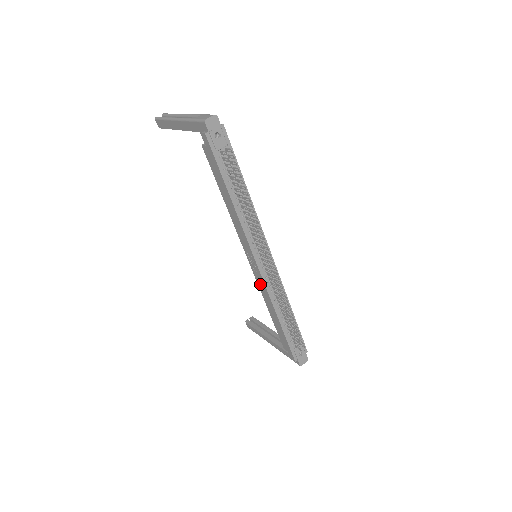
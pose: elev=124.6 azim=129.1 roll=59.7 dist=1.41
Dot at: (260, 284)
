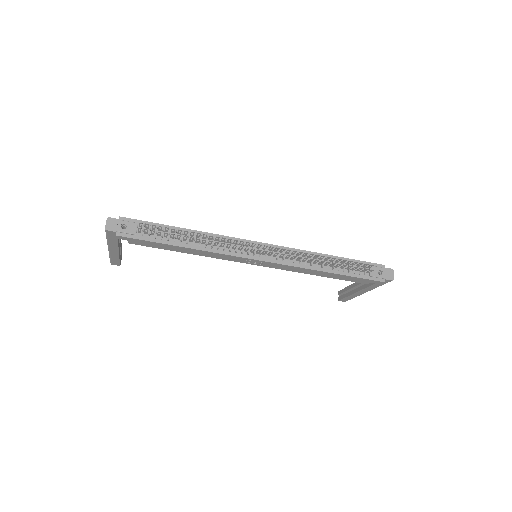
Dot at: (283, 268)
